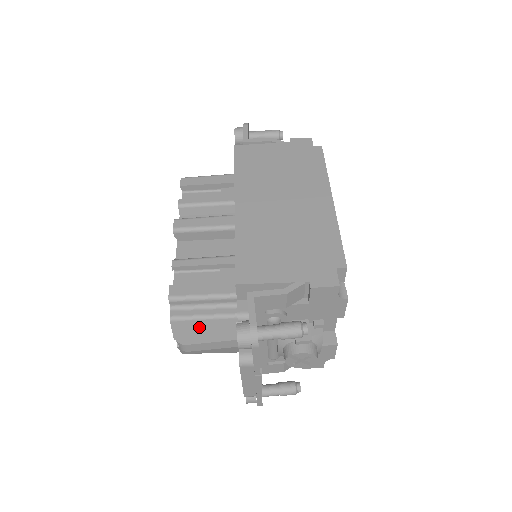
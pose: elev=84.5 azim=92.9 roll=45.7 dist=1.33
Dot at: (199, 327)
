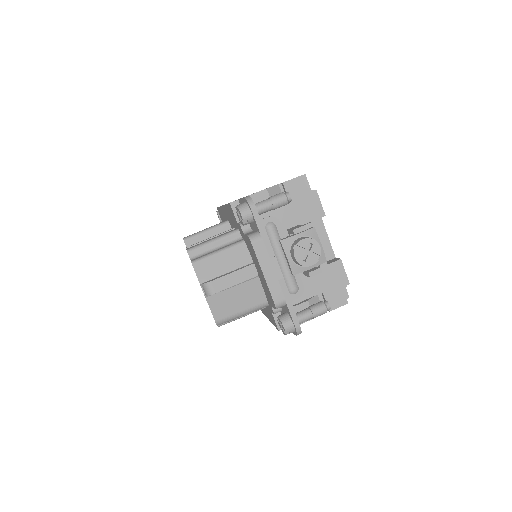
Dot at: (217, 263)
